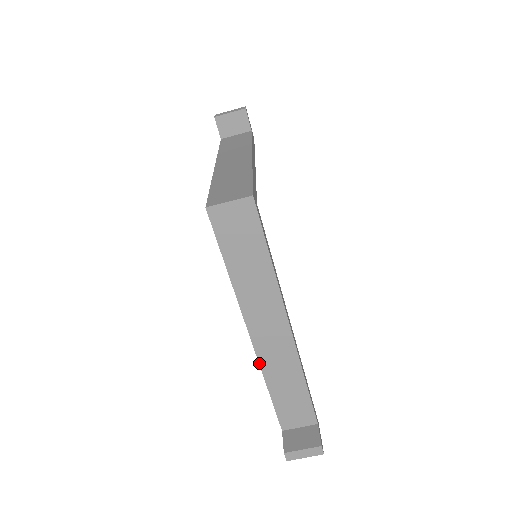
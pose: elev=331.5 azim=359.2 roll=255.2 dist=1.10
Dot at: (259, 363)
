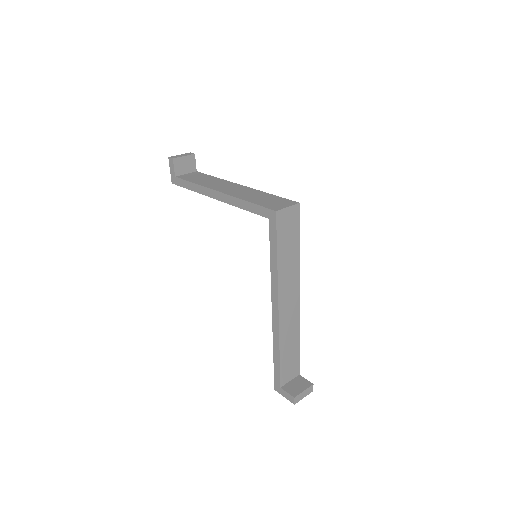
Dot at: (279, 330)
